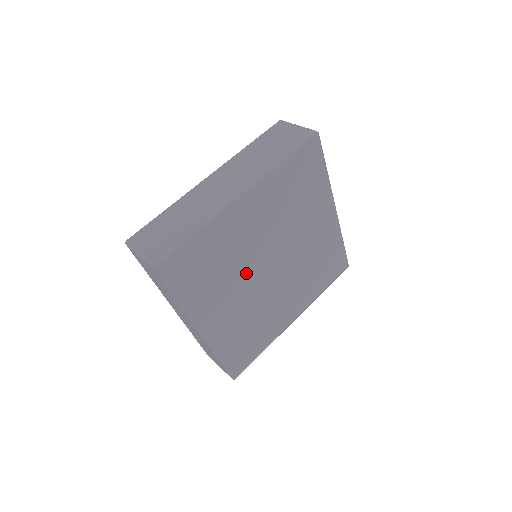
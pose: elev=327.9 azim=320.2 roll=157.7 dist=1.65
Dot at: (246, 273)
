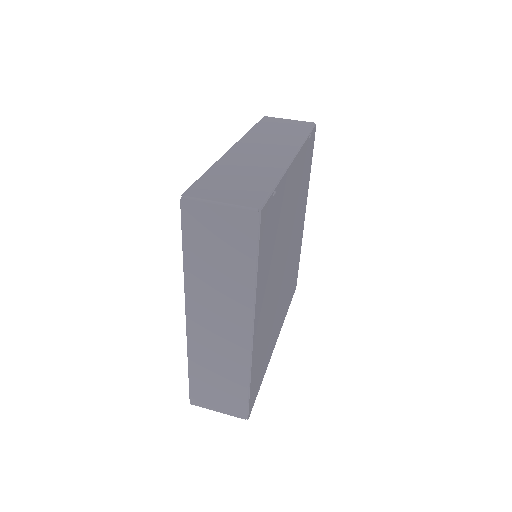
Dot at: (276, 300)
